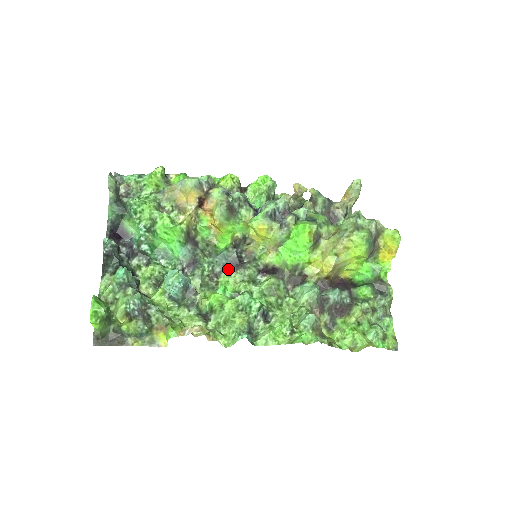
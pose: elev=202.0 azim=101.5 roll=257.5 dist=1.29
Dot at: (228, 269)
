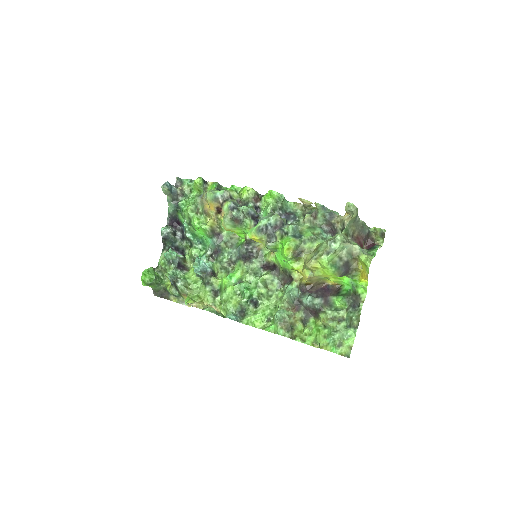
Dot at: (240, 260)
